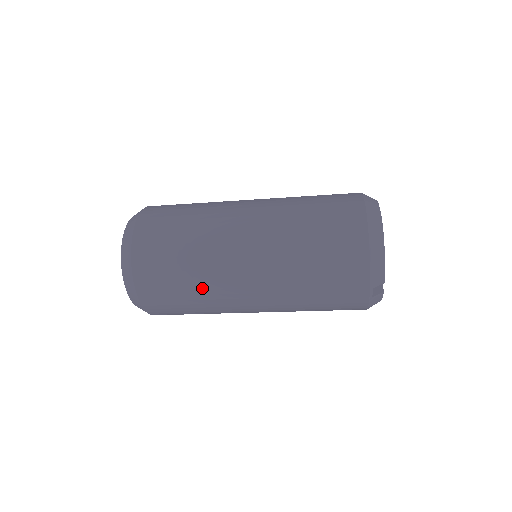
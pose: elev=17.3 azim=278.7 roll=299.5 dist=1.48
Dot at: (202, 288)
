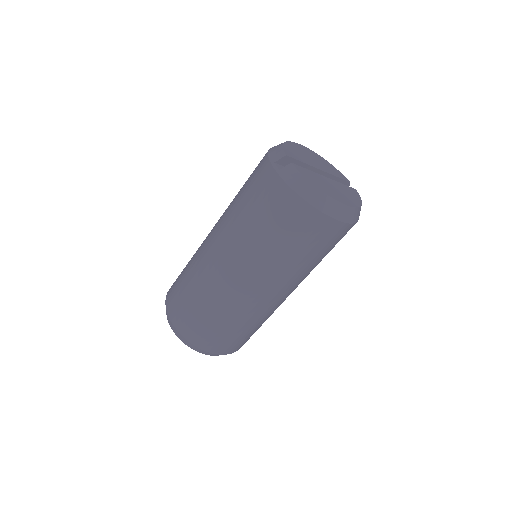
Dot at: (192, 266)
